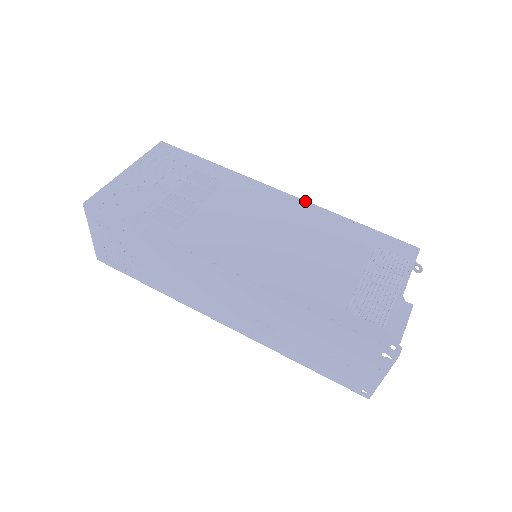
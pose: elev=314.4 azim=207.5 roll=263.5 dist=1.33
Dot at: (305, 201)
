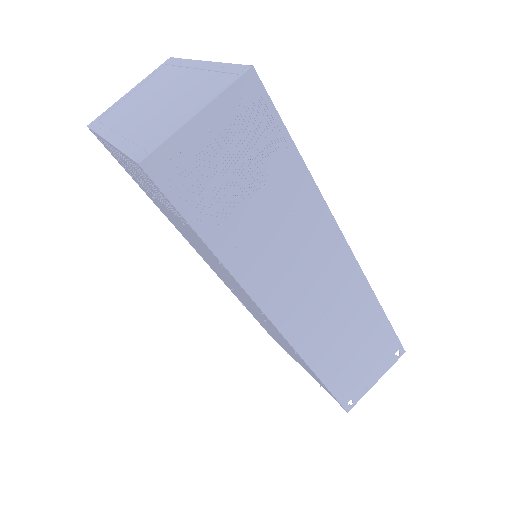
Dot at: occluded
